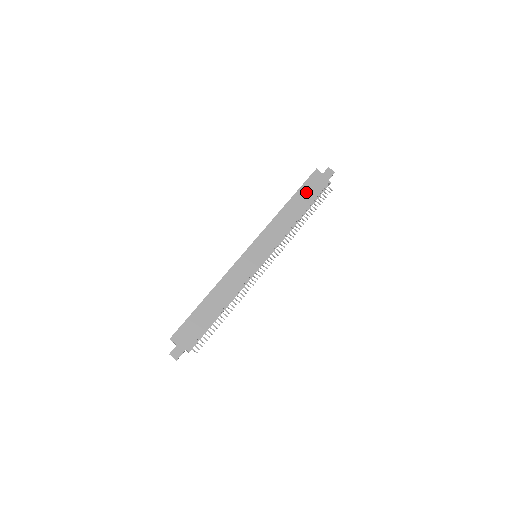
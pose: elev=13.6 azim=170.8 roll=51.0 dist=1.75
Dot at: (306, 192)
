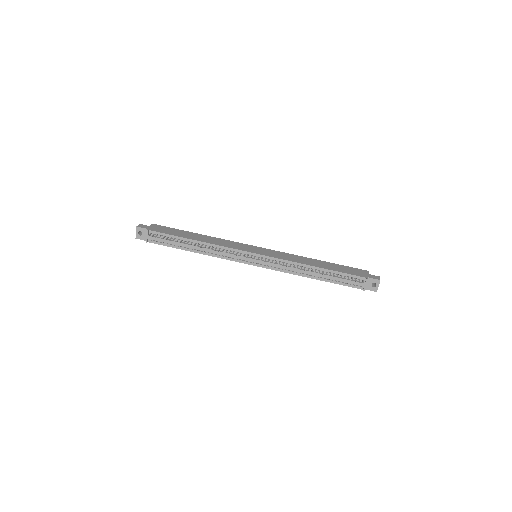
Dot at: (341, 268)
